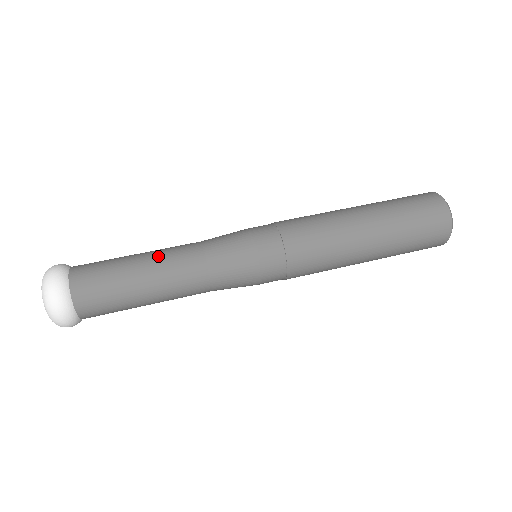
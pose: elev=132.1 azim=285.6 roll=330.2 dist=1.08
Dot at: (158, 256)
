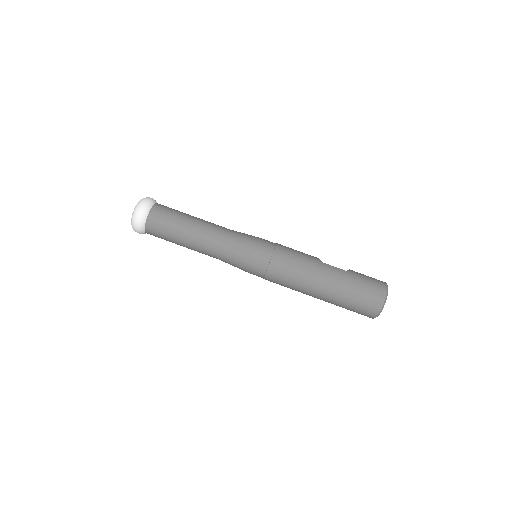
Dot at: (194, 246)
